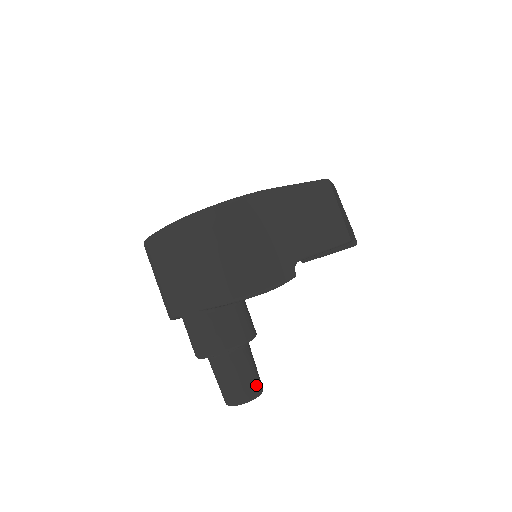
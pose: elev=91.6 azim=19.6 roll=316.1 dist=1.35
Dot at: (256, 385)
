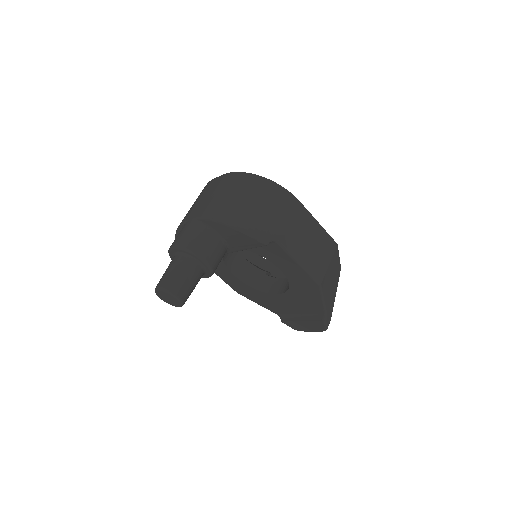
Dot at: (183, 291)
